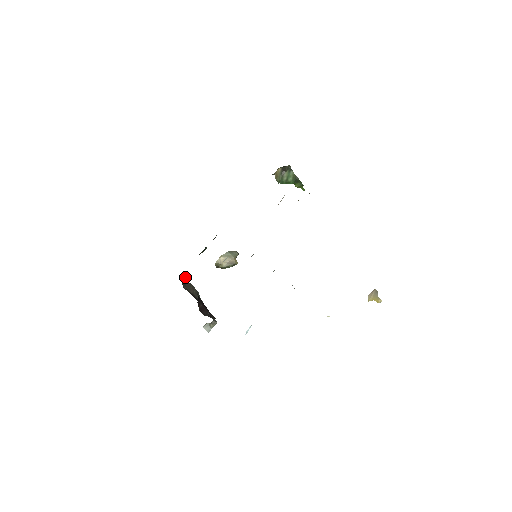
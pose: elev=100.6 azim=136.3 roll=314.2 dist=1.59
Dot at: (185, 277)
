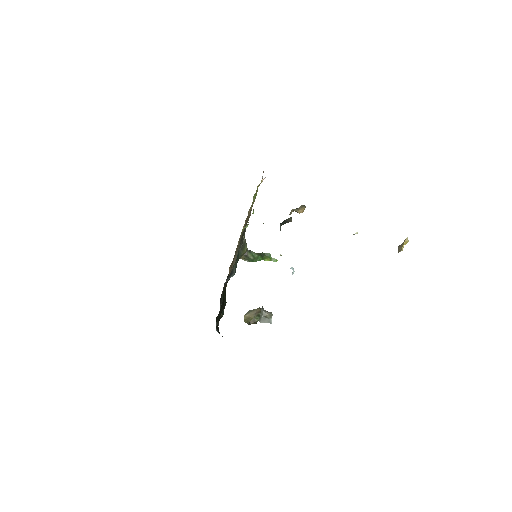
Dot at: occluded
